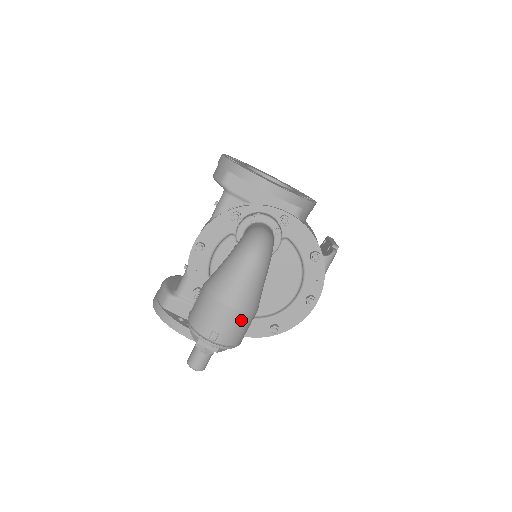
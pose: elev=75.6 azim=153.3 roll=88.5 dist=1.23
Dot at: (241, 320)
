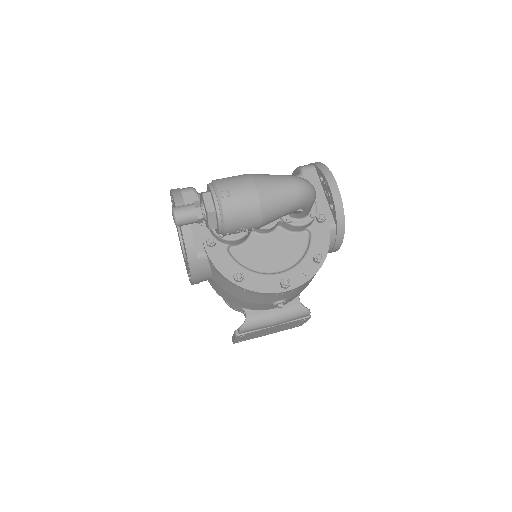
Dot at: (252, 206)
